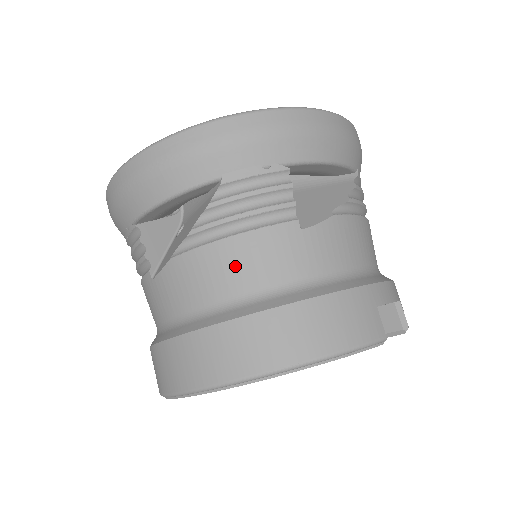
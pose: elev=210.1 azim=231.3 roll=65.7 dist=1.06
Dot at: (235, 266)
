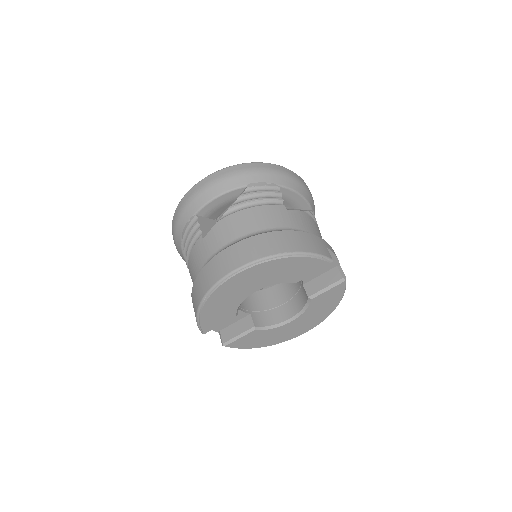
Dot at: (253, 219)
